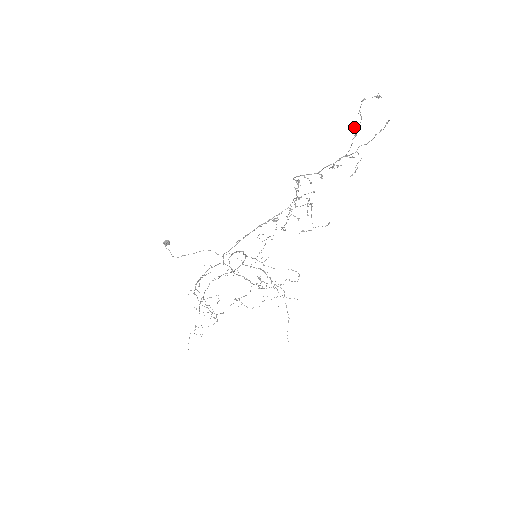
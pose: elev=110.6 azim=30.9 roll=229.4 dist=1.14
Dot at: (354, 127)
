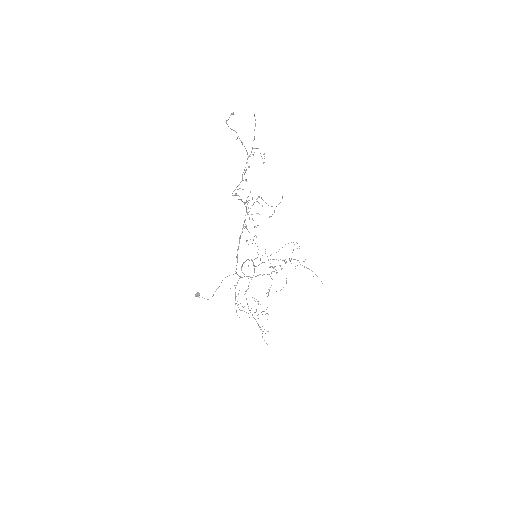
Dot at: occluded
